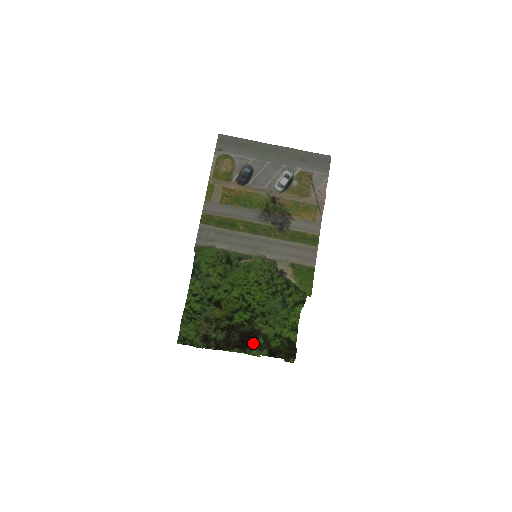
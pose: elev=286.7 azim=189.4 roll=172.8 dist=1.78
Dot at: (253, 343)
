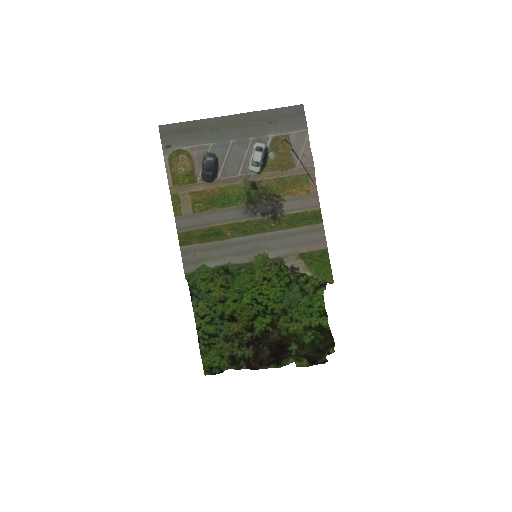
Dot at: (287, 352)
